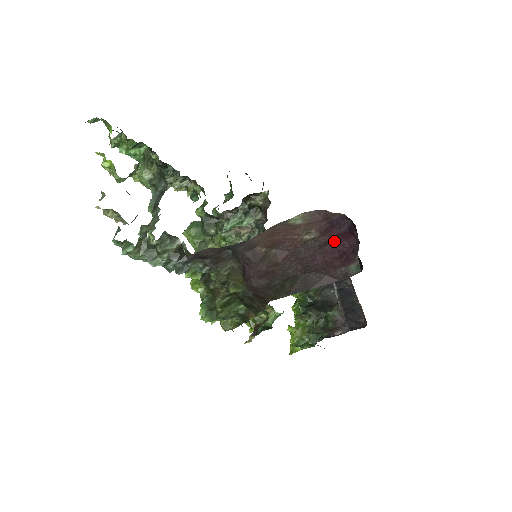
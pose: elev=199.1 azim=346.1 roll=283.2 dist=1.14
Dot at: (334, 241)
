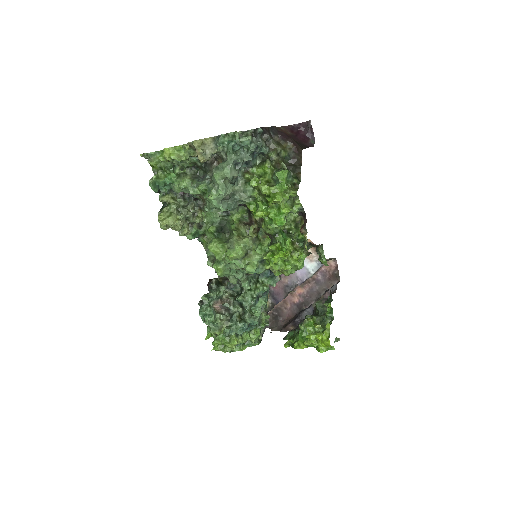
Dot at: (297, 135)
